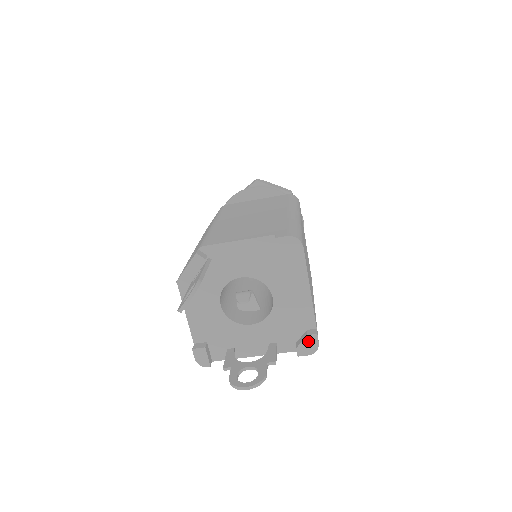
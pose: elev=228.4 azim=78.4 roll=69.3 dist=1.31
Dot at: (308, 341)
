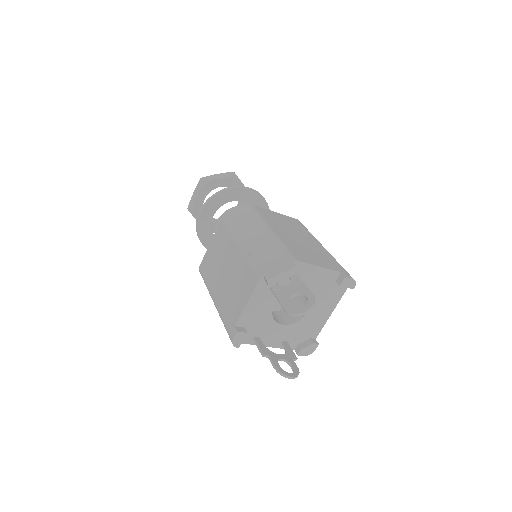
Dot at: (311, 347)
